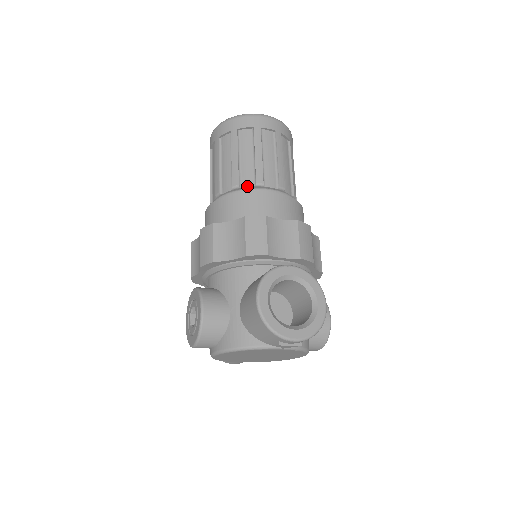
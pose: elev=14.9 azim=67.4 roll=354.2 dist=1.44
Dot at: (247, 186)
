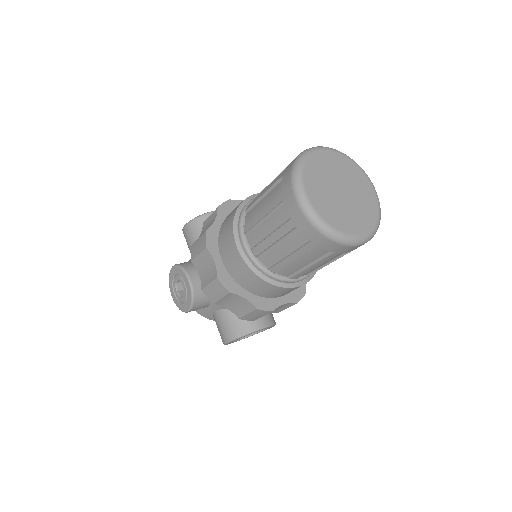
Dot at: (282, 275)
